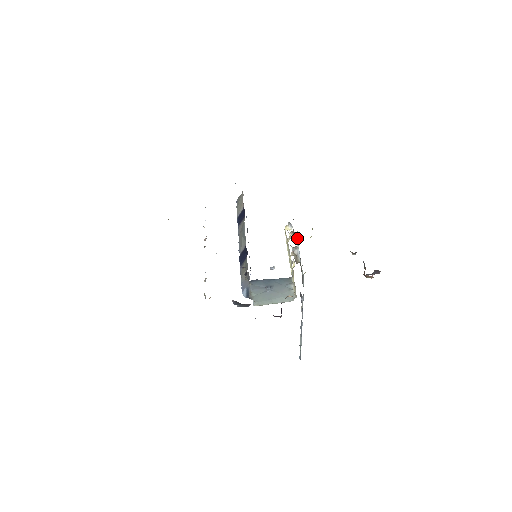
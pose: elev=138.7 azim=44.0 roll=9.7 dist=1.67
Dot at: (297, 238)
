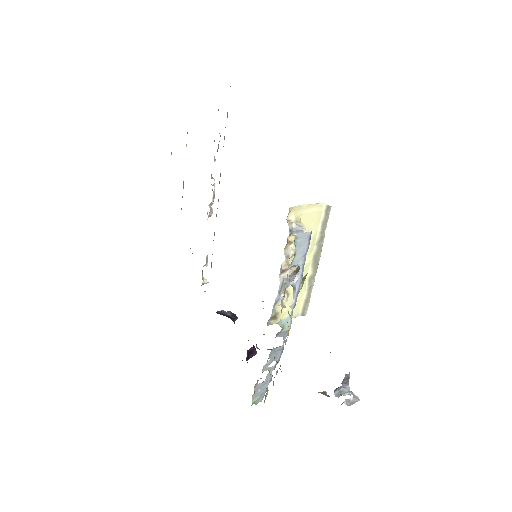
Dot at: (298, 264)
